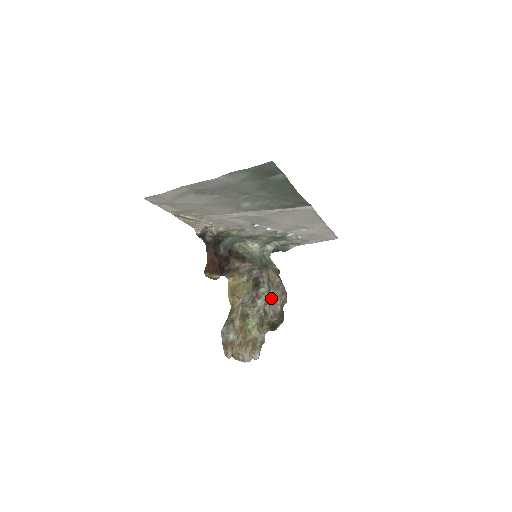
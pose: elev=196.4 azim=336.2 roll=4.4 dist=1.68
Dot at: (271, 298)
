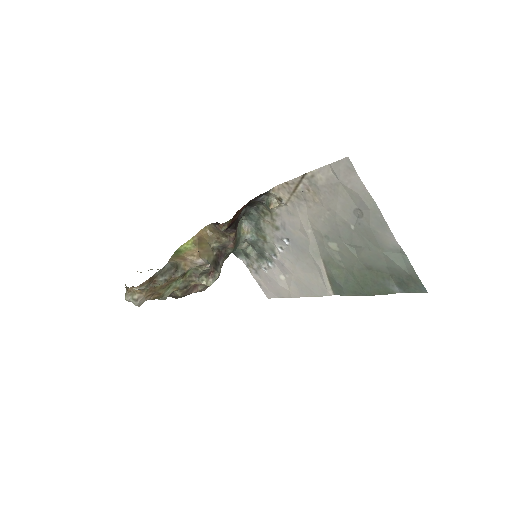
Dot at: occluded
